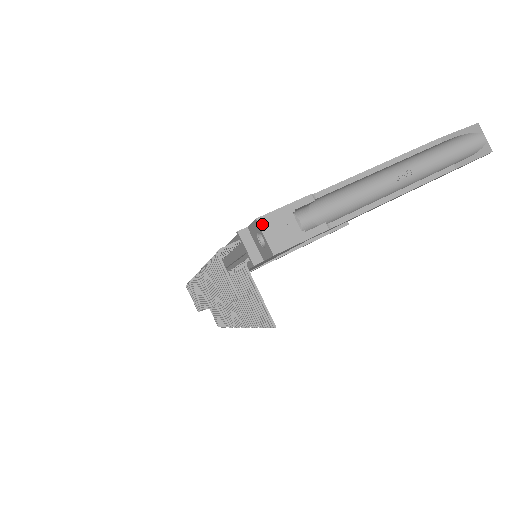
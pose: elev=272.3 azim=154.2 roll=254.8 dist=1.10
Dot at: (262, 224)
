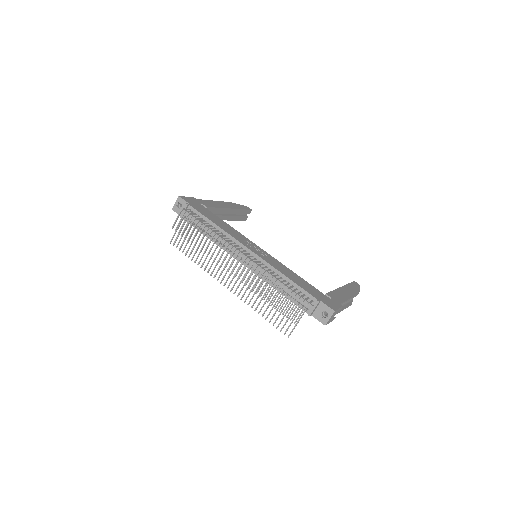
Dot at: (333, 314)
